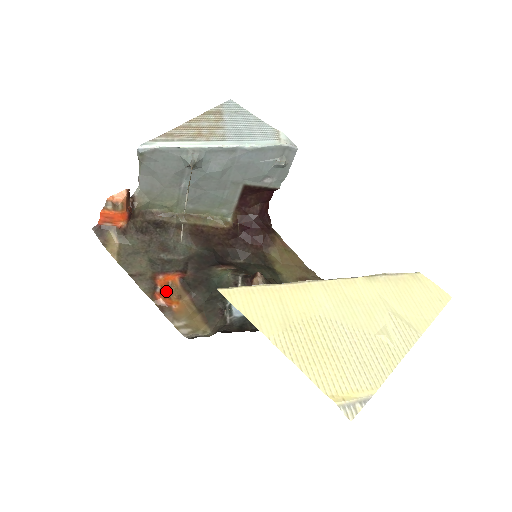
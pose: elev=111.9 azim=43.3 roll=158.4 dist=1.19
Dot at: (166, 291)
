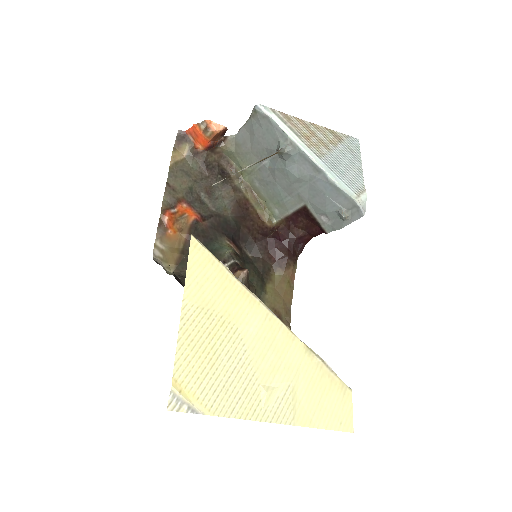
Dot at: (177, 217)
